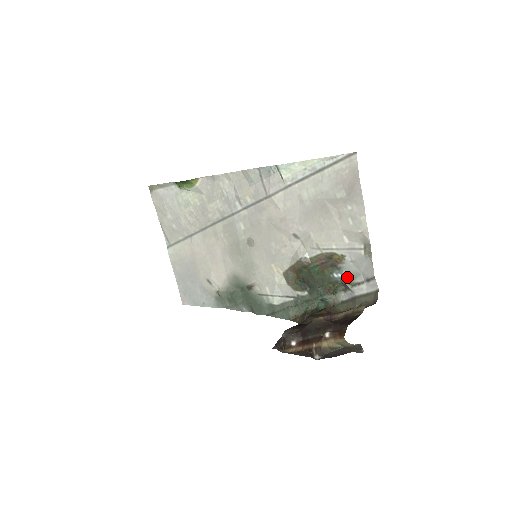
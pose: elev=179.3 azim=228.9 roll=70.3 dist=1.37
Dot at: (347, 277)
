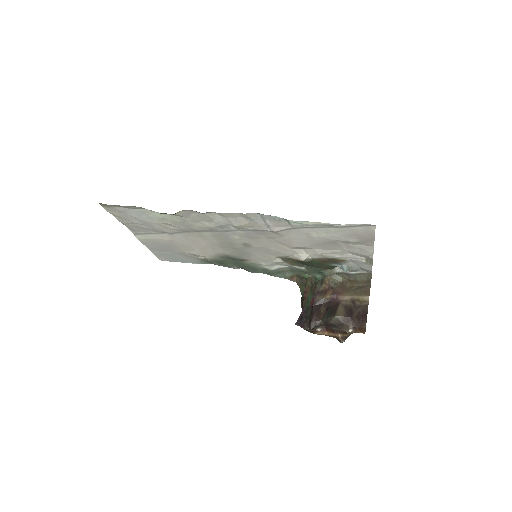
Dot at: (346, 268)
